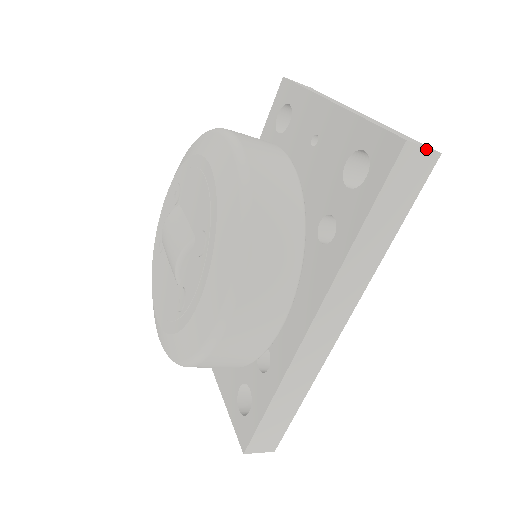
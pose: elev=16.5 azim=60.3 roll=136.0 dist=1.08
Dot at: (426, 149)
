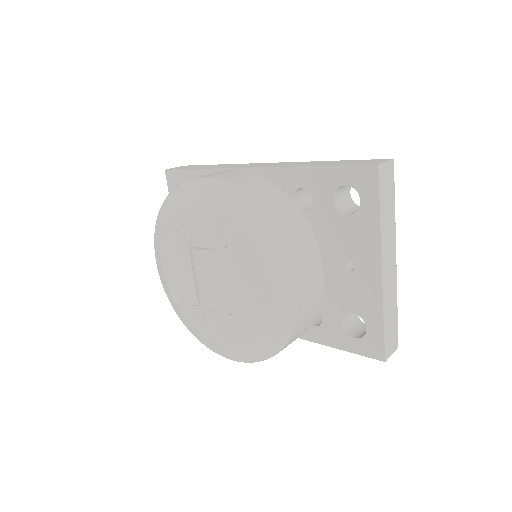
Dot at: (392, 353)
